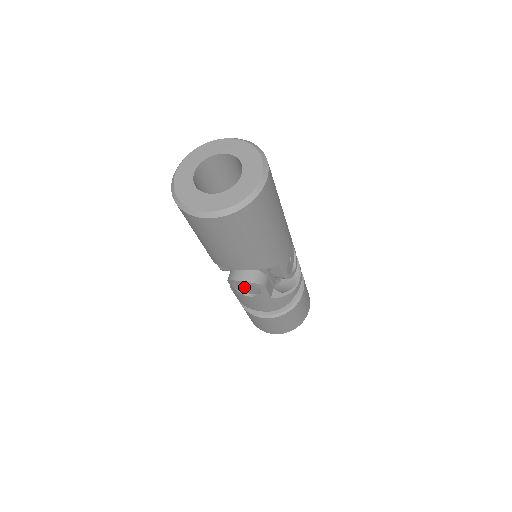
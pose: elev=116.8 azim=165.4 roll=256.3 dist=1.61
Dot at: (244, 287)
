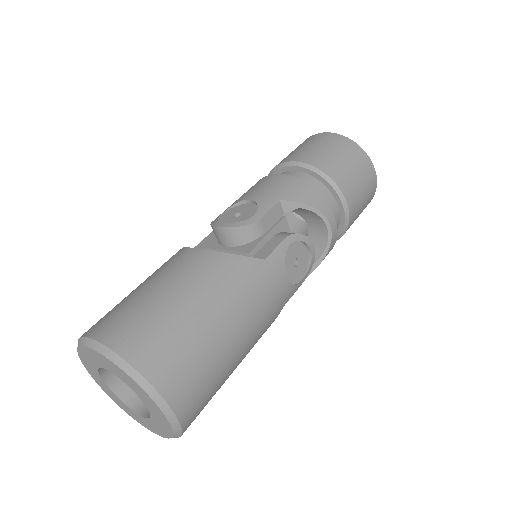
Dot at: occluded
